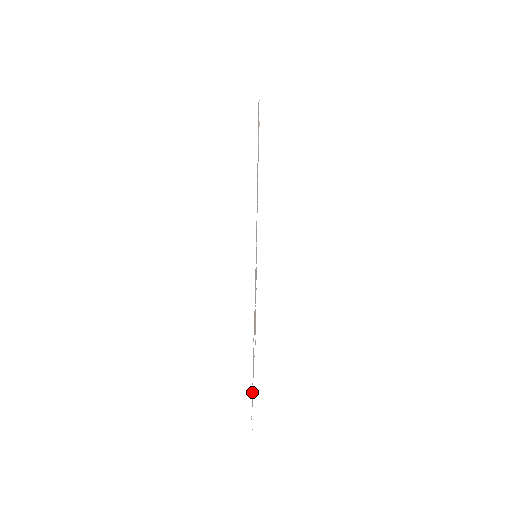
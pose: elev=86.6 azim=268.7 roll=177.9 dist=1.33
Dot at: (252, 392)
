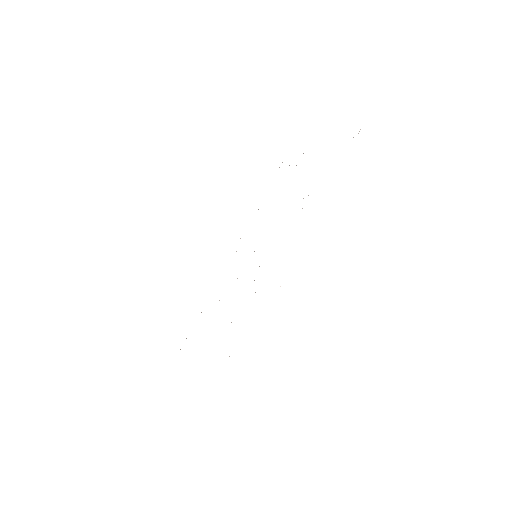
Dot at: occluded
